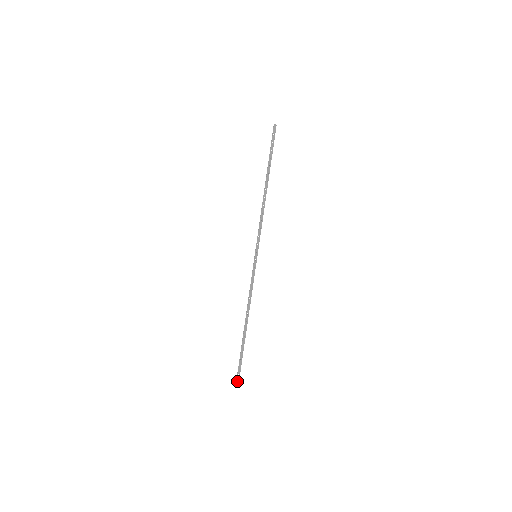
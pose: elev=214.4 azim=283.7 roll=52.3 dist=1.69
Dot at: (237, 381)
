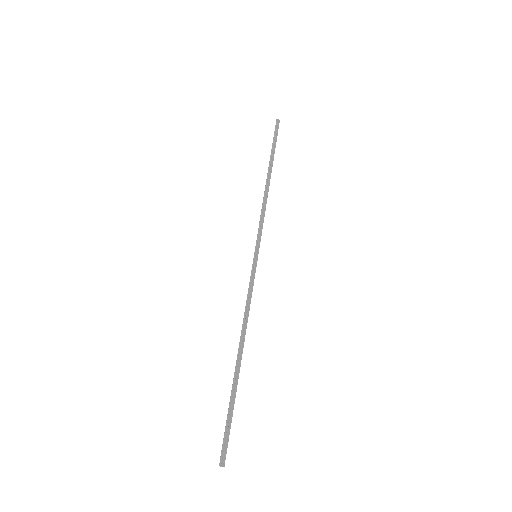
Dot at: (223, 460)
